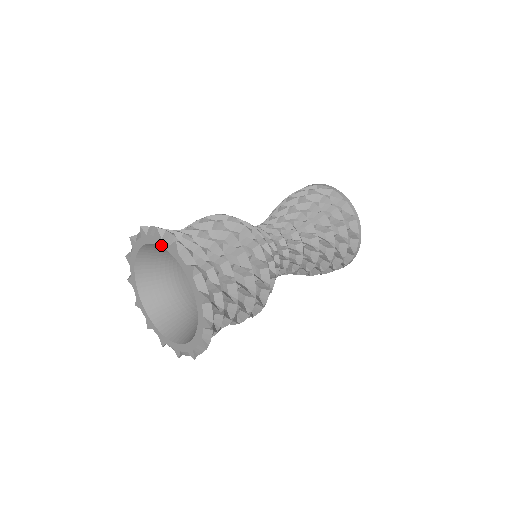
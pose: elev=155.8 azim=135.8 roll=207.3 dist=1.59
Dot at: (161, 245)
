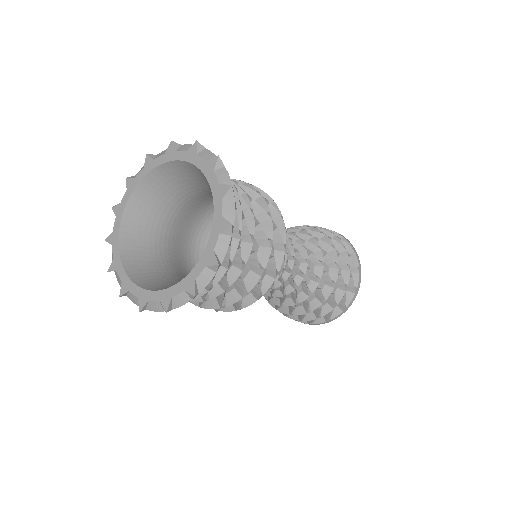
Dot at: (153, 167)
